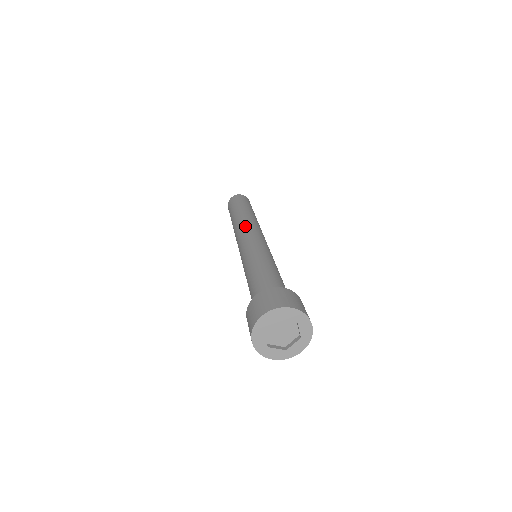
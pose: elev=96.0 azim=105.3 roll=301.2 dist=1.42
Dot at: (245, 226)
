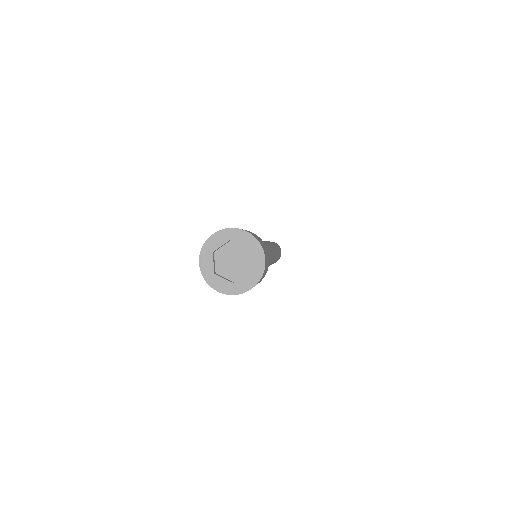
Dot at: occluded
